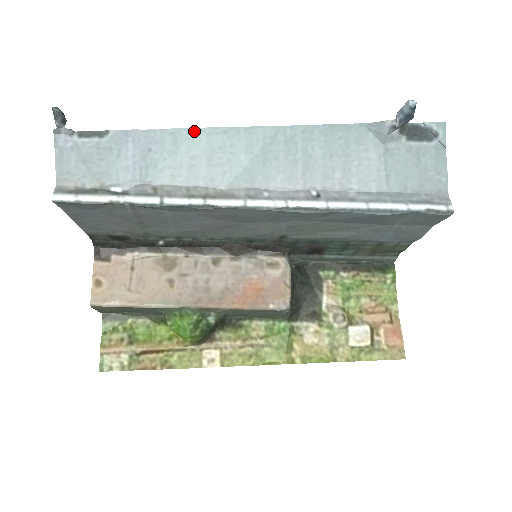
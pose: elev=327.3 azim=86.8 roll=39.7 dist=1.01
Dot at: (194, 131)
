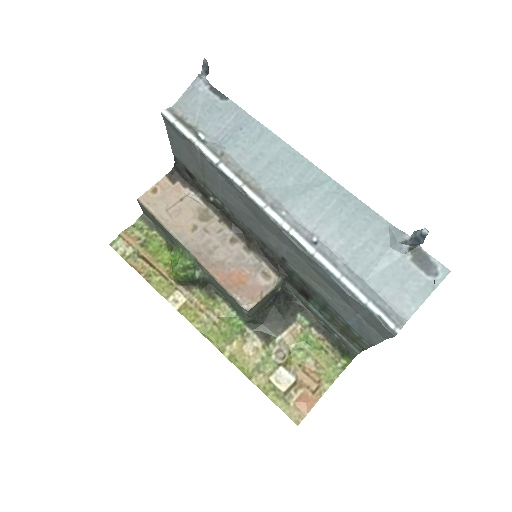
Dot at: (277, 139)
